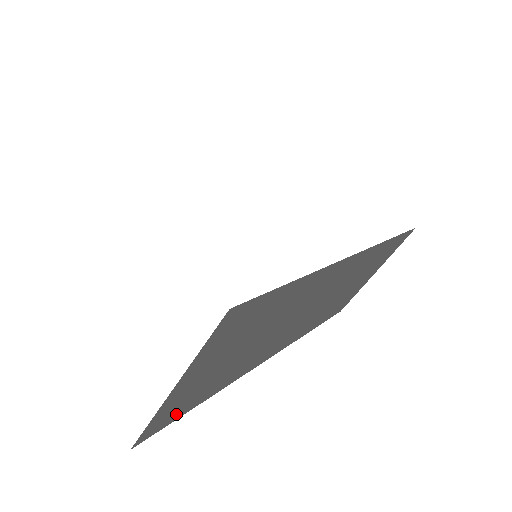
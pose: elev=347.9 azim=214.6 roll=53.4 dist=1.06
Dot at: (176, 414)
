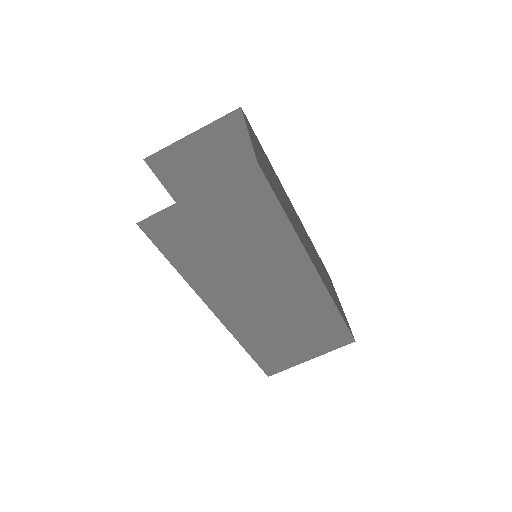
Dot at: (269, 182)
